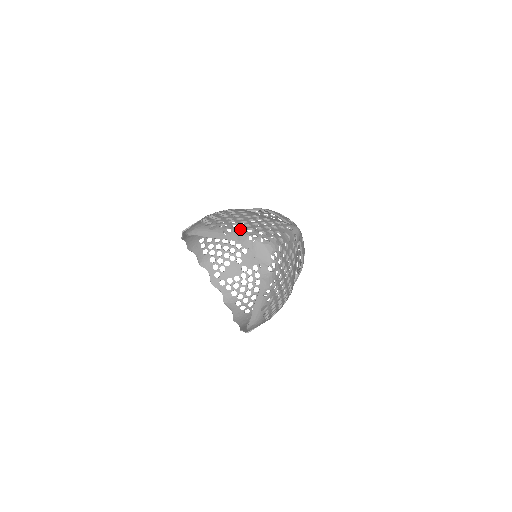
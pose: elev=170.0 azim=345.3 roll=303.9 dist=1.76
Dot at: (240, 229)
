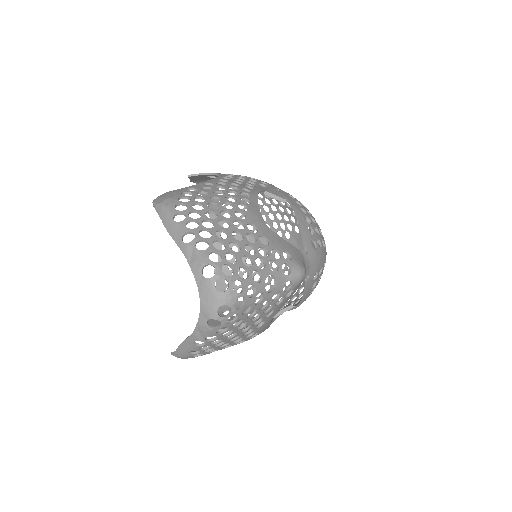
Dot at: (272, 201)
